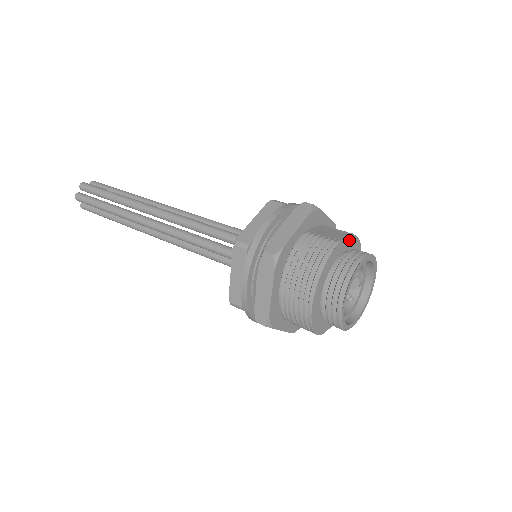
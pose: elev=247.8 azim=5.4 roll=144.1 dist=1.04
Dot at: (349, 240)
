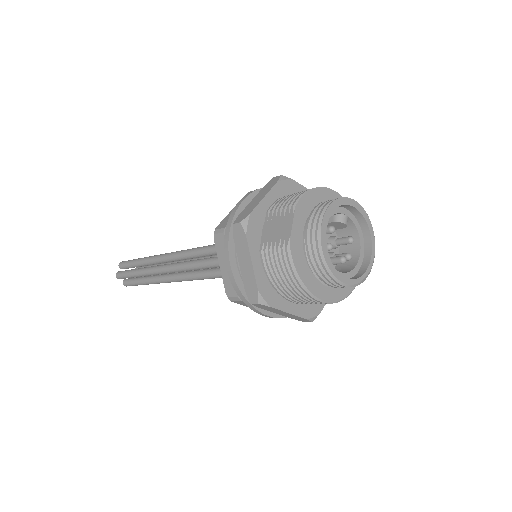
Dot at: (296, 218)
